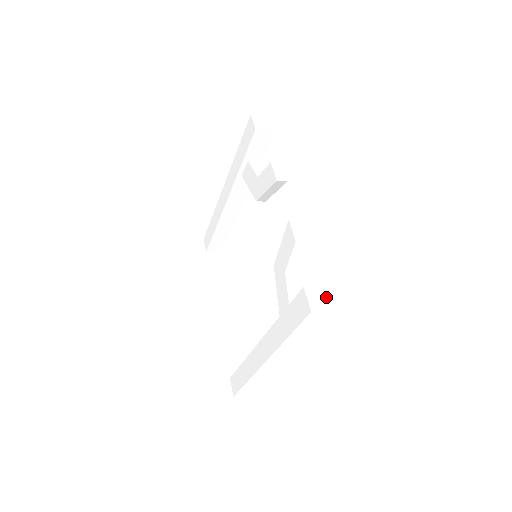
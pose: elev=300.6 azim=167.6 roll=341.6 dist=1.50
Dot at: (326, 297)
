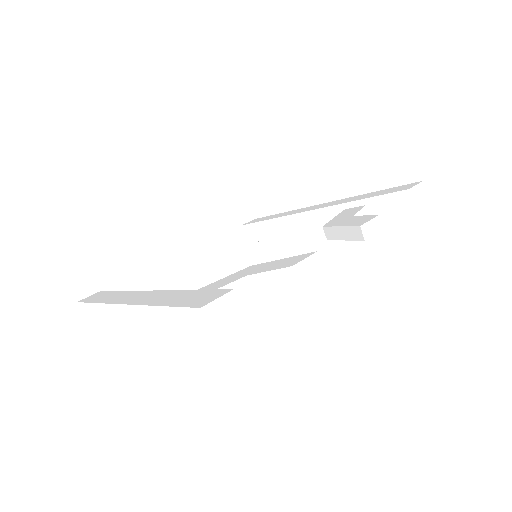
Dot at: (231, 327)
